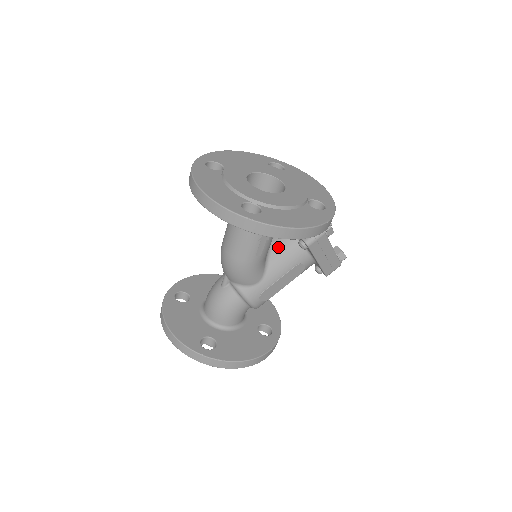
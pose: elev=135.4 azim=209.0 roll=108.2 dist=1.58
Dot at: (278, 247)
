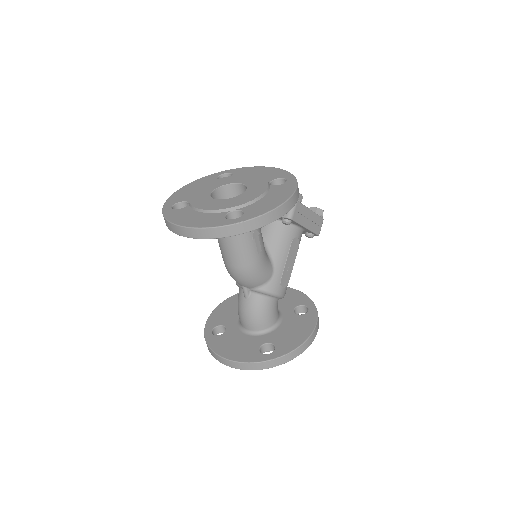
Dot at: (268, 237)
